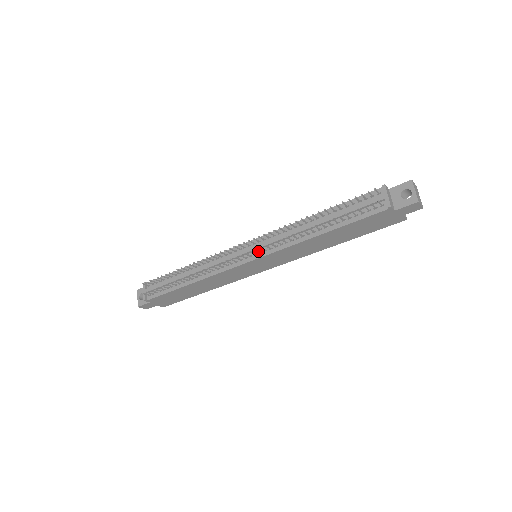
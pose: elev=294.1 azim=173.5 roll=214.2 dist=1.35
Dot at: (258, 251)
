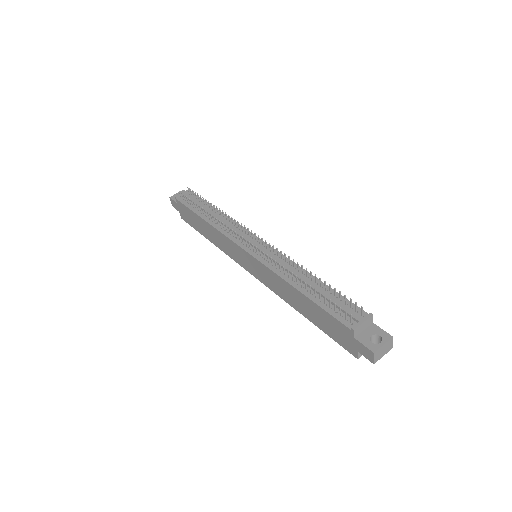
Dot at: (257, 251)
